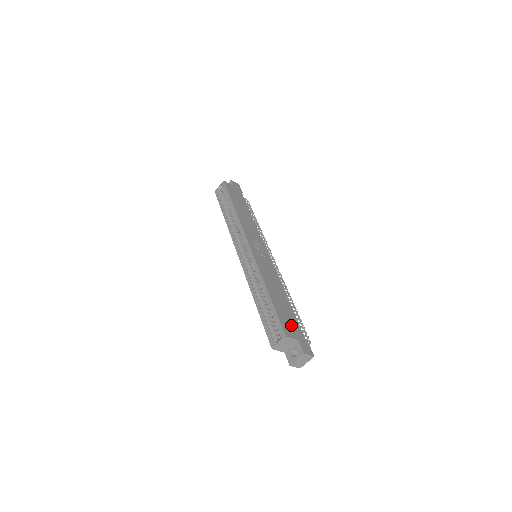
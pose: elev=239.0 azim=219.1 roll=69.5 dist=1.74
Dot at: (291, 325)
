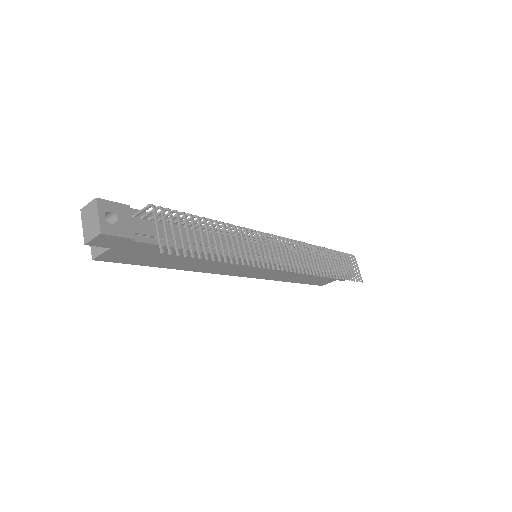
Dot at: occluded
